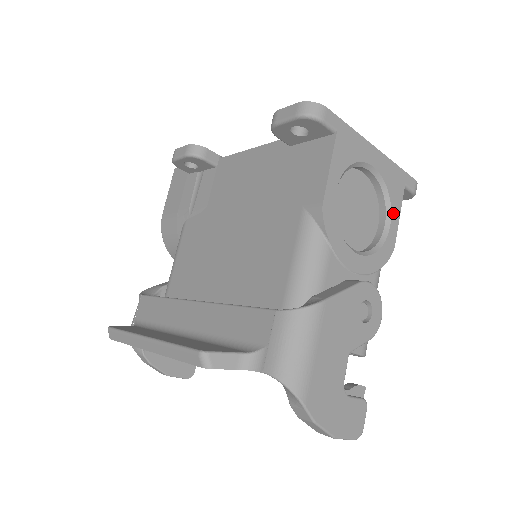
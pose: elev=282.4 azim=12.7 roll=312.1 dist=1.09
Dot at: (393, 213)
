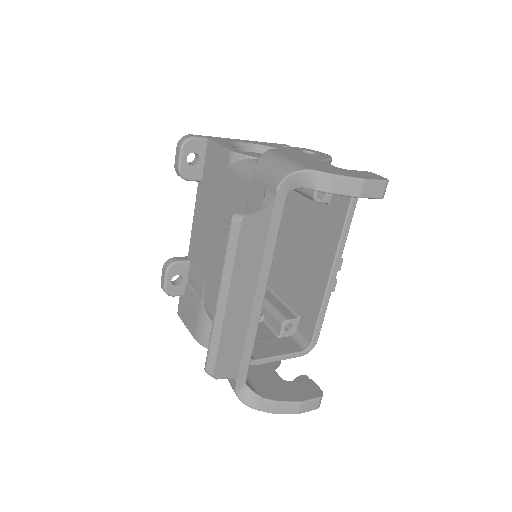
Dot at: occluded
